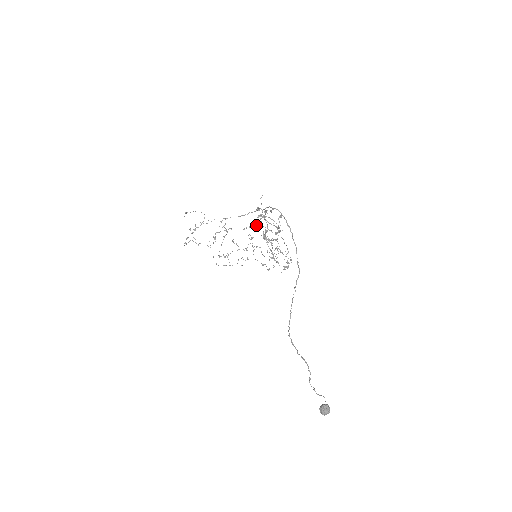
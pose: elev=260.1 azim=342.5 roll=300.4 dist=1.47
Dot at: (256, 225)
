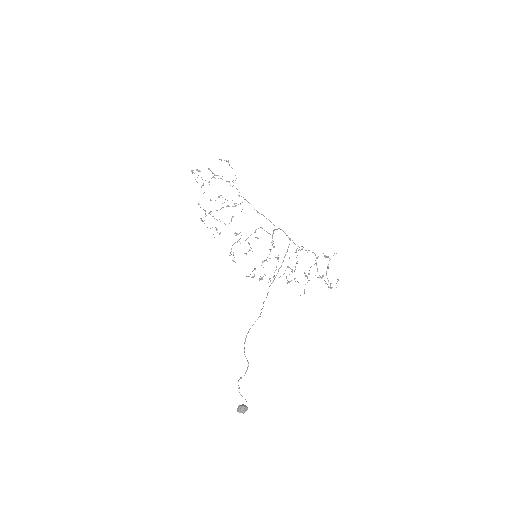
Dot at: (296, 251)
